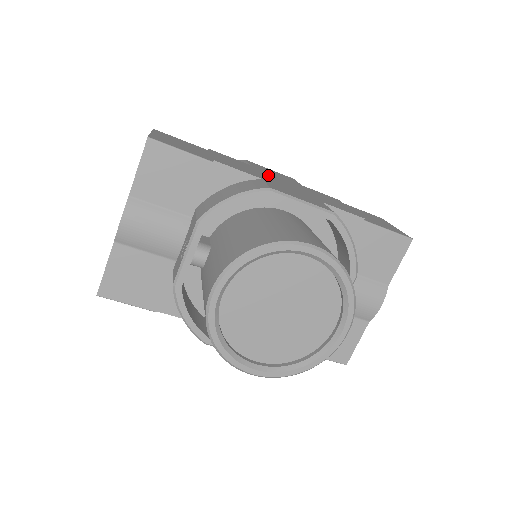
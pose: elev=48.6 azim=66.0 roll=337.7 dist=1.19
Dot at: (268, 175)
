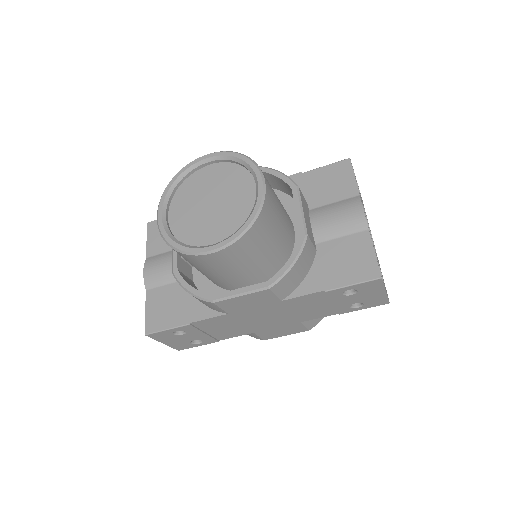
Dot at: occluded
